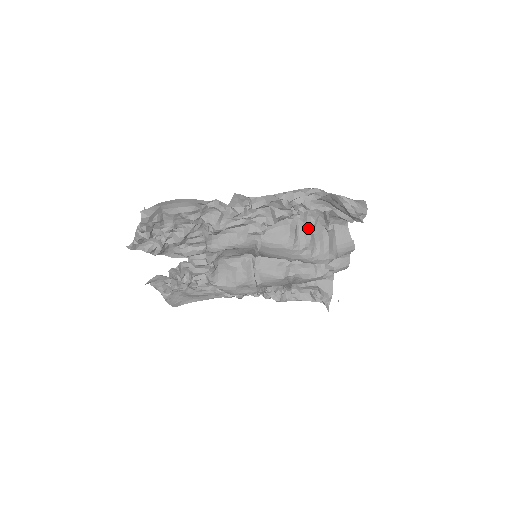
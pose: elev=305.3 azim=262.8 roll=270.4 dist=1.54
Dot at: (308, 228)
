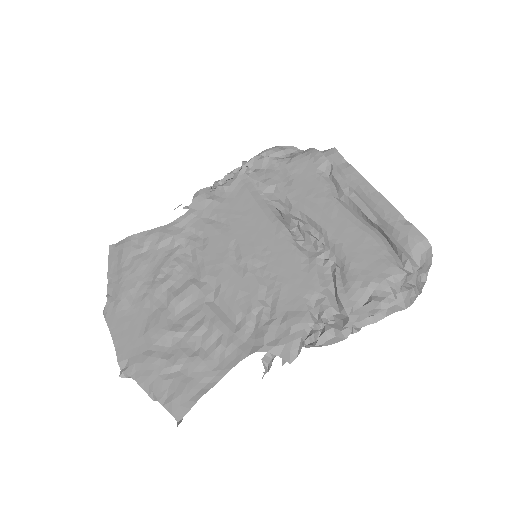
Dot at: occluded
